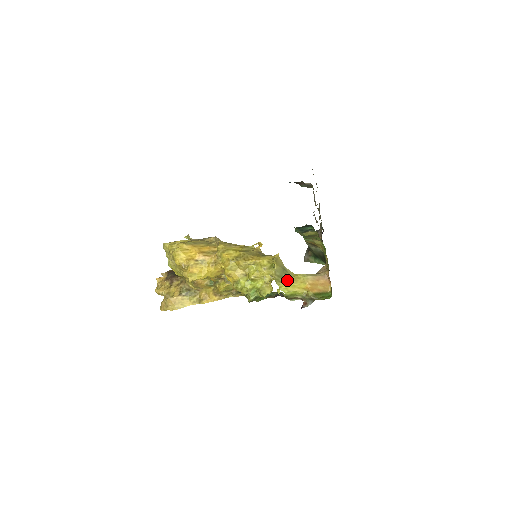
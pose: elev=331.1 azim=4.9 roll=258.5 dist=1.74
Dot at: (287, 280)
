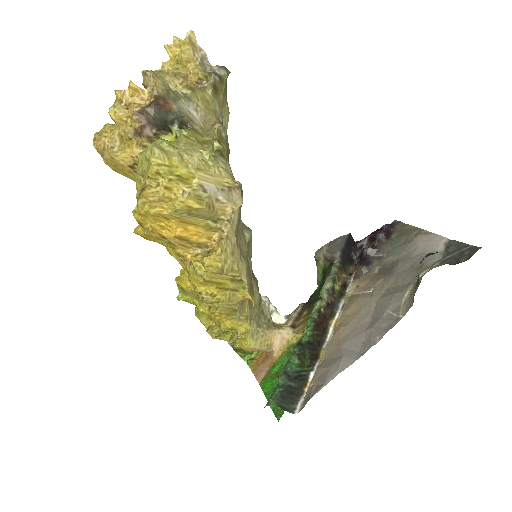
Dot at: occluded
